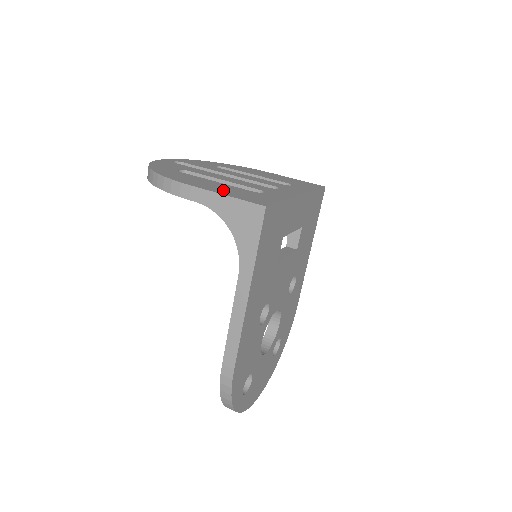
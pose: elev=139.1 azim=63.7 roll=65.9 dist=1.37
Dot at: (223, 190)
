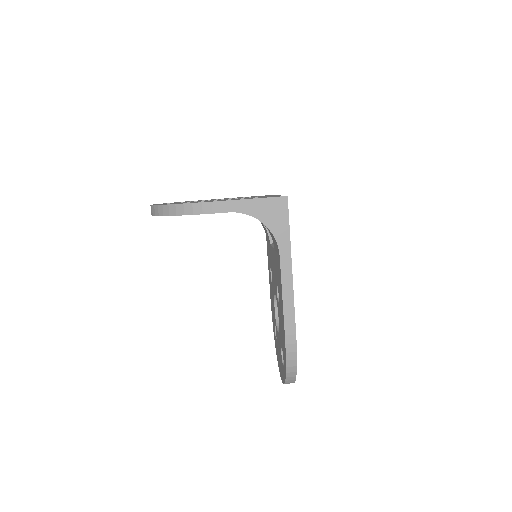
Dot at: occluded
